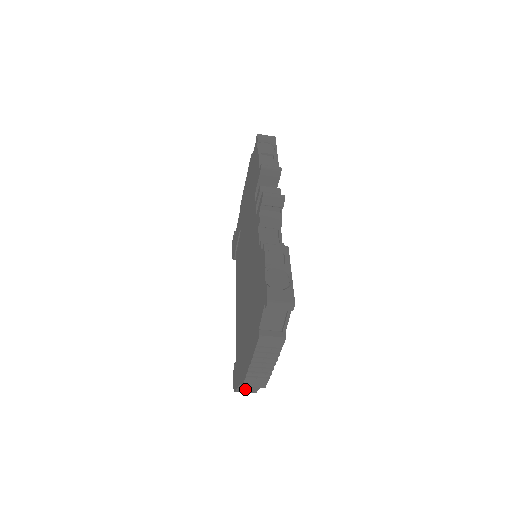
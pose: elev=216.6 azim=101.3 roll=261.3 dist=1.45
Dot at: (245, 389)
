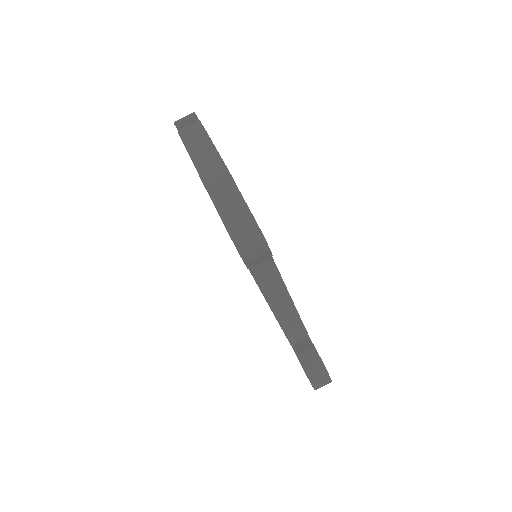
Dot at: (232, 215)
